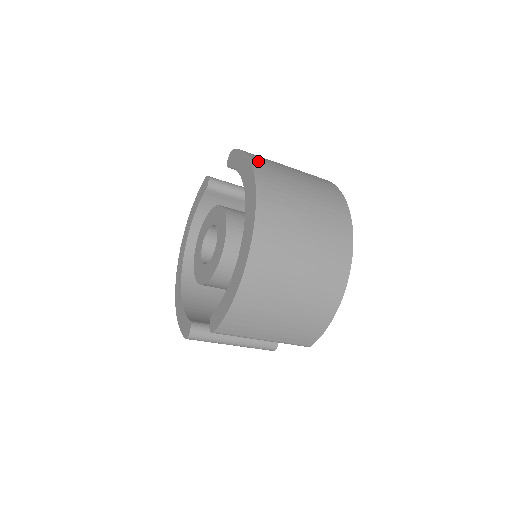
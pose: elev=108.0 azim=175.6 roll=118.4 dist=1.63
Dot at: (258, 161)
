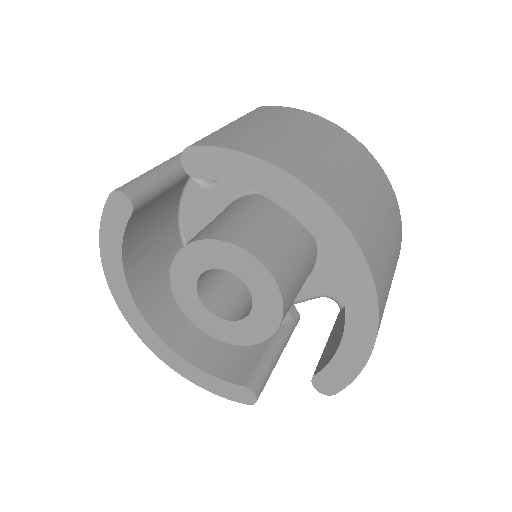
Dot at: (280, 159)
